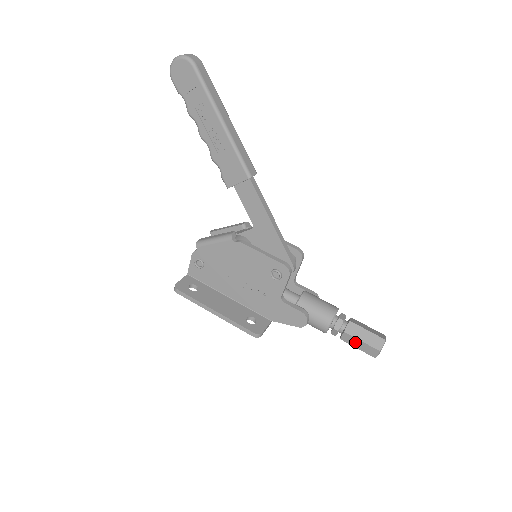
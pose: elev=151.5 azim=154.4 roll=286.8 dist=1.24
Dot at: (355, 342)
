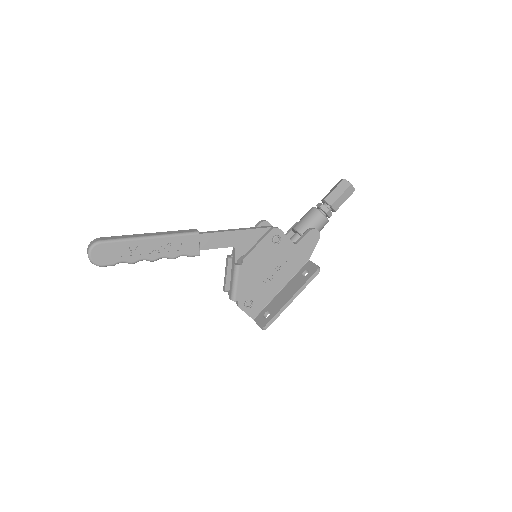
Dot at: (340, 201)
